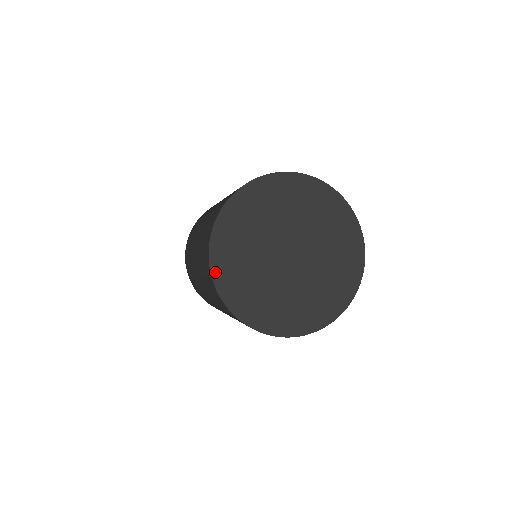
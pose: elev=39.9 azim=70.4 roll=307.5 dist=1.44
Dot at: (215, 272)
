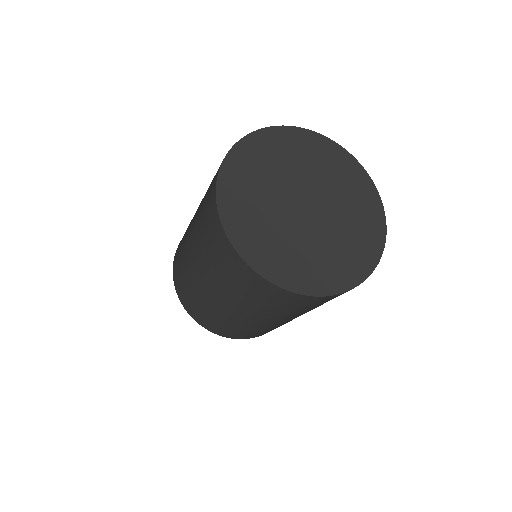
Dot at: (228, 162)
